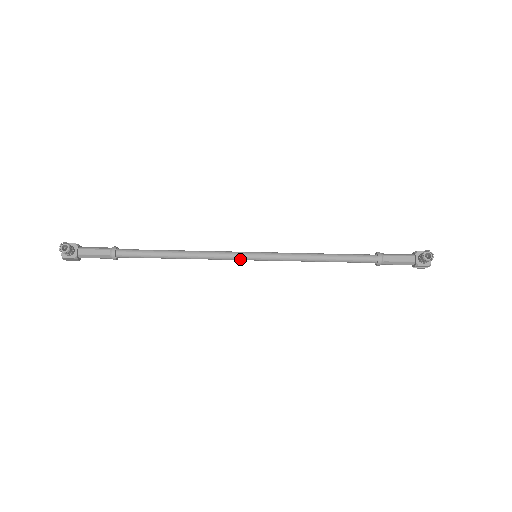
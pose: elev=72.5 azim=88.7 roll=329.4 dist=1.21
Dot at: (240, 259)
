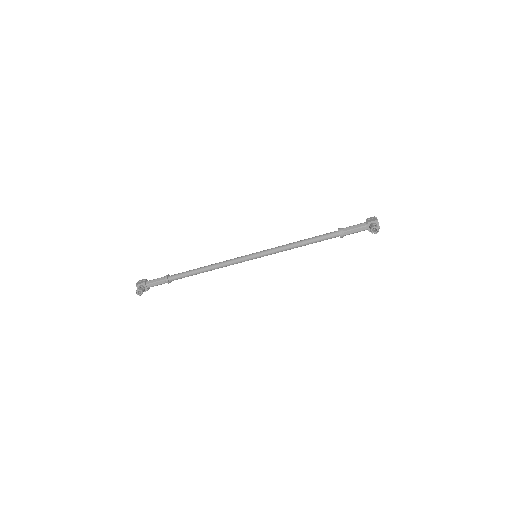
Dot at: occluded
